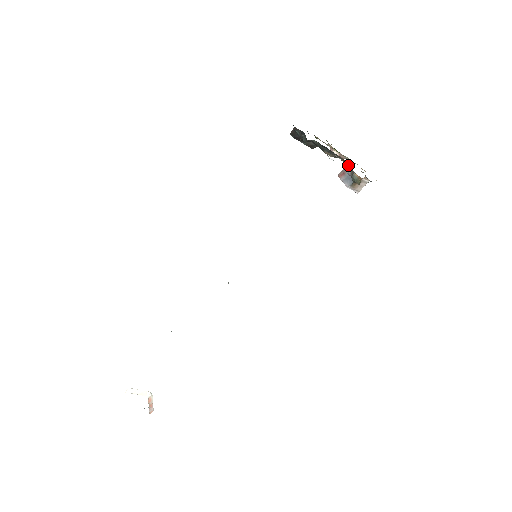
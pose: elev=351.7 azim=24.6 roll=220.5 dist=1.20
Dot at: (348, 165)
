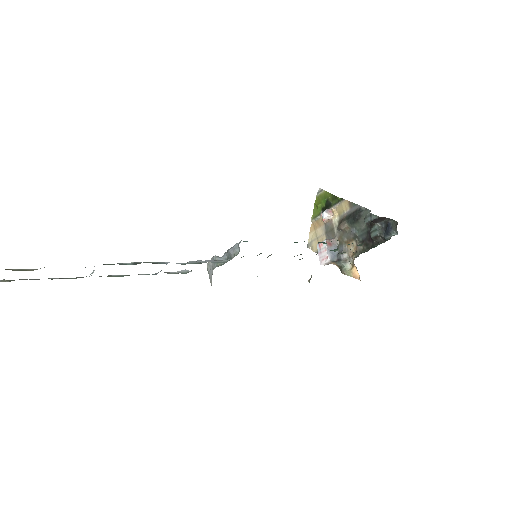
Dot at: (351, 253)
